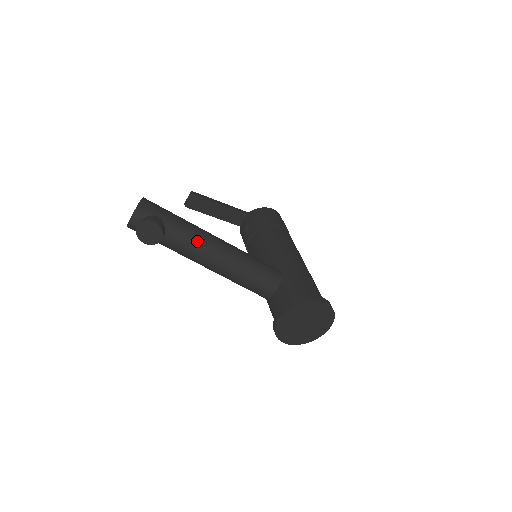
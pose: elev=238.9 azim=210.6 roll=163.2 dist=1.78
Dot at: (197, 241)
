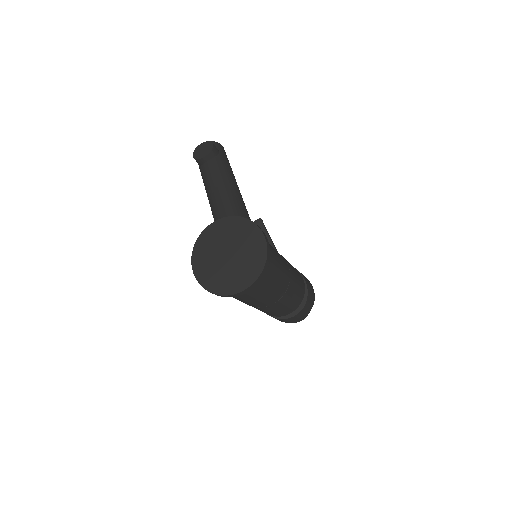
Dot at: (224, 174)
